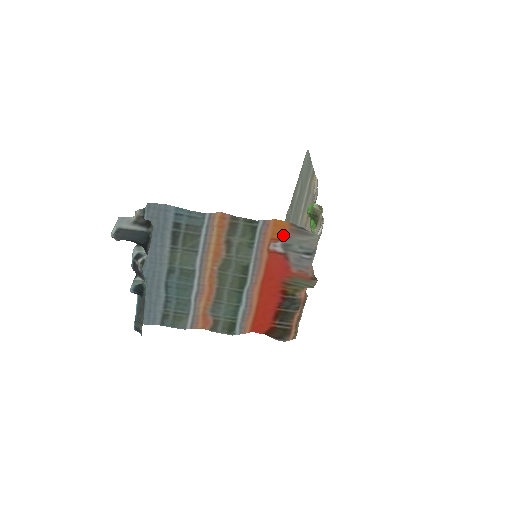
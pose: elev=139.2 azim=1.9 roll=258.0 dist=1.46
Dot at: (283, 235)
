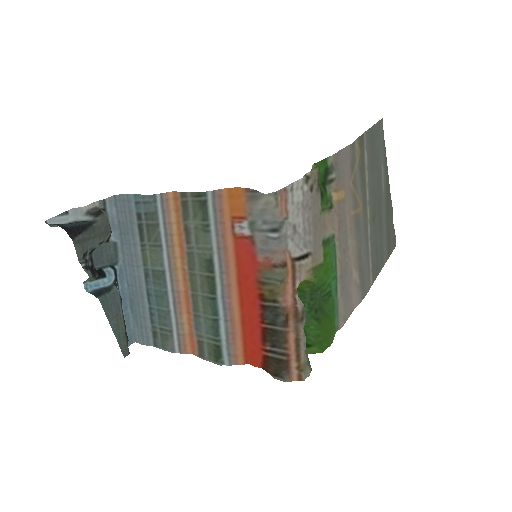
Dot at: (244, 209)
